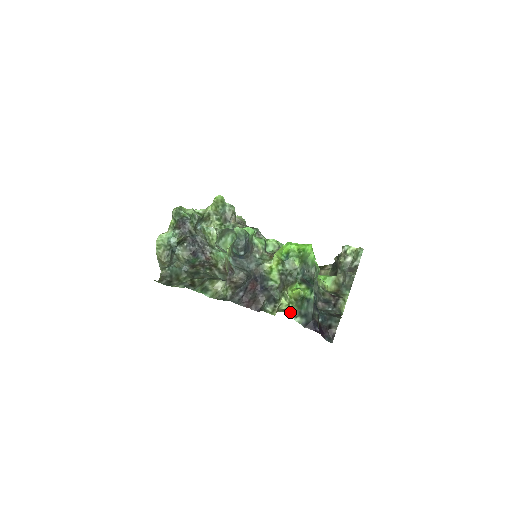
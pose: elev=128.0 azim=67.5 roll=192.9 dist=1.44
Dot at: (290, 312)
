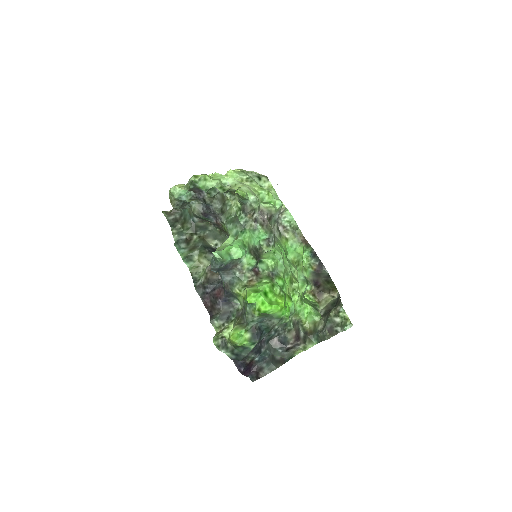
Dot at: (227, 342)
